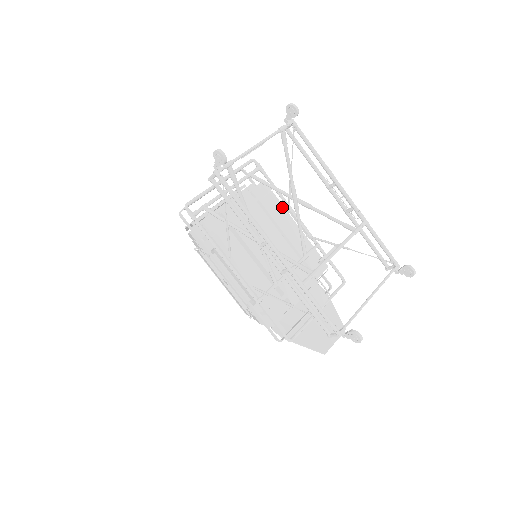
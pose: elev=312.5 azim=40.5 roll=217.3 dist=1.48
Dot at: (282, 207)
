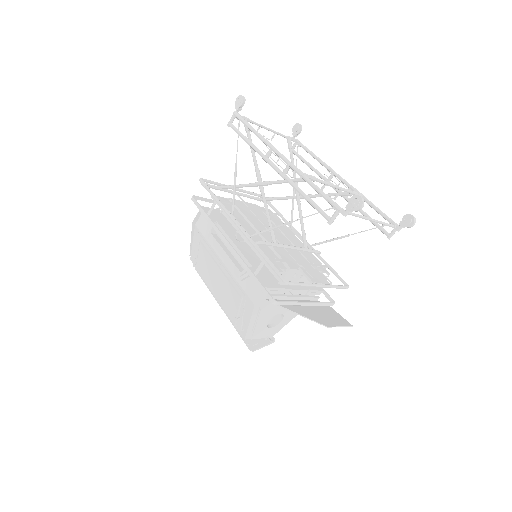
Dot at: (285, 225)
